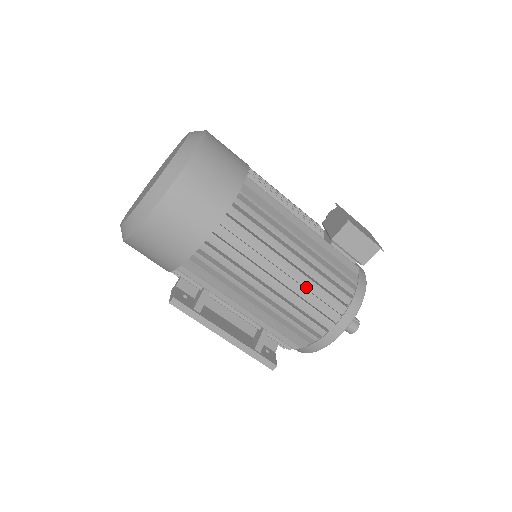
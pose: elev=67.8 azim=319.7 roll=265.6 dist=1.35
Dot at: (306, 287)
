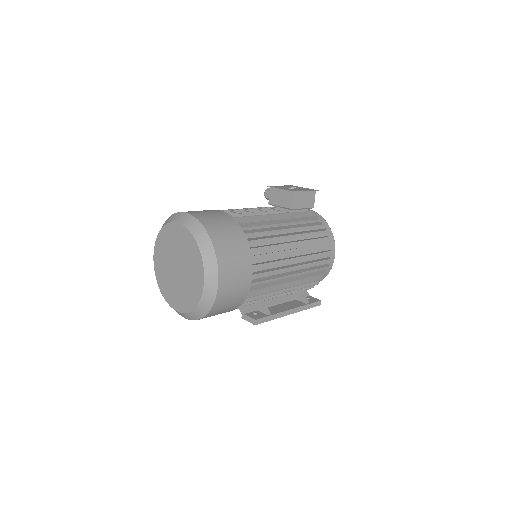
Dot at: occluded
